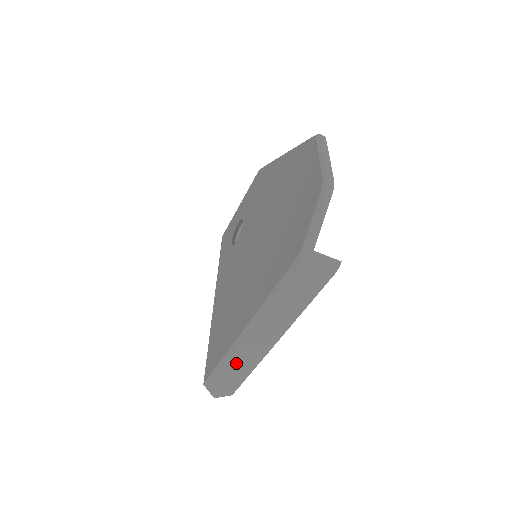
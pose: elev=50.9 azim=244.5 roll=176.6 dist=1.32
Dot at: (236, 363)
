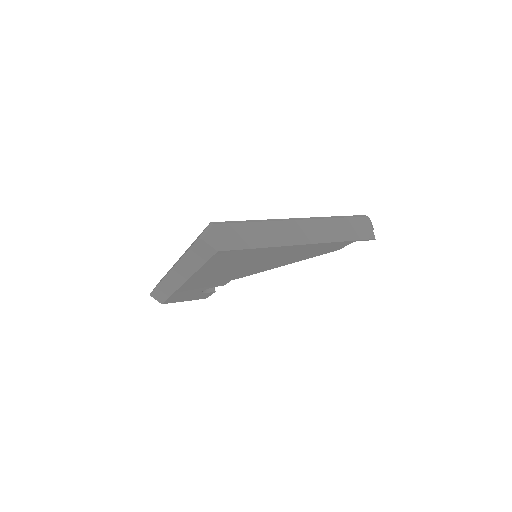
Dot at: (262, 230)
